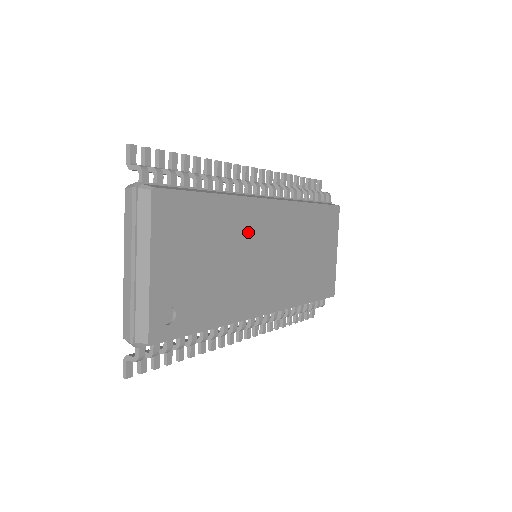
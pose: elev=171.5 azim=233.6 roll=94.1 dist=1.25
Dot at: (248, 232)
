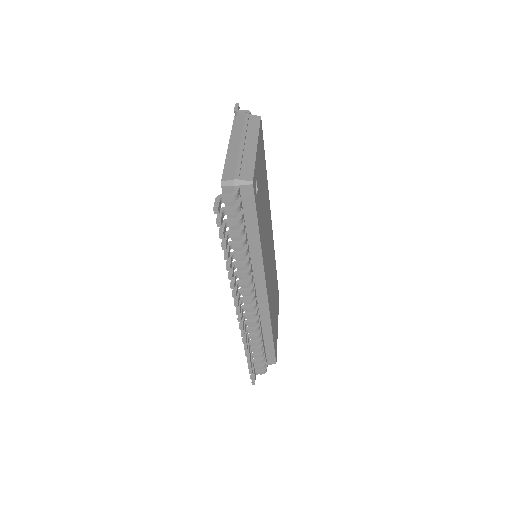
Dot at: (268, 219)
